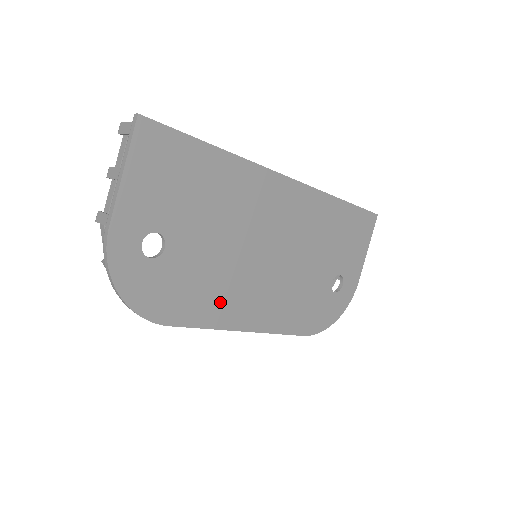
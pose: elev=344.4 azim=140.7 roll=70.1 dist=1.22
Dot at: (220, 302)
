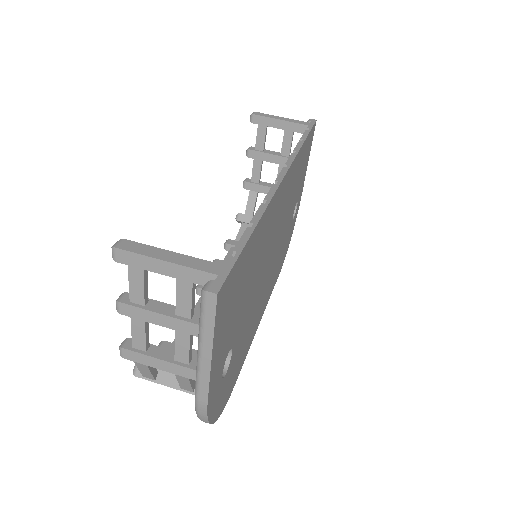
Dot at: (252, 328)
